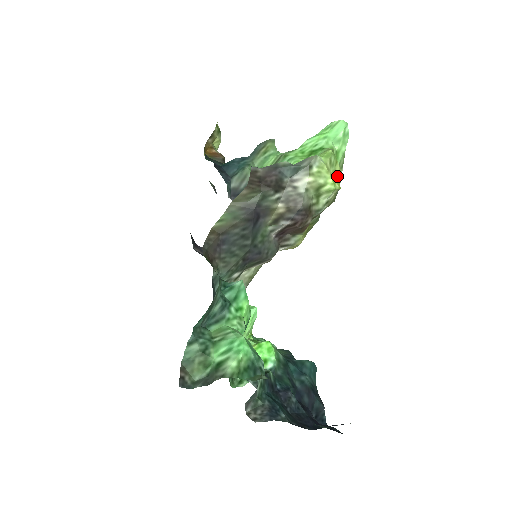
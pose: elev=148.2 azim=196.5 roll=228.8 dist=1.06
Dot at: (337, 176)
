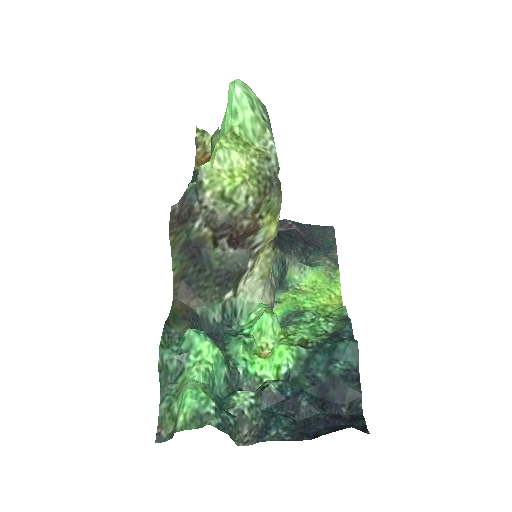
Dot at: (239, 164)
